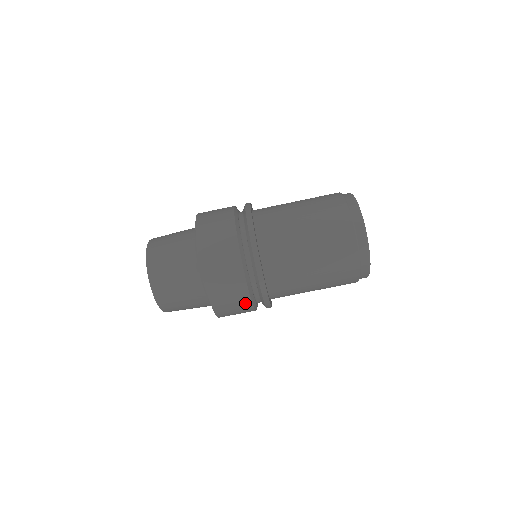
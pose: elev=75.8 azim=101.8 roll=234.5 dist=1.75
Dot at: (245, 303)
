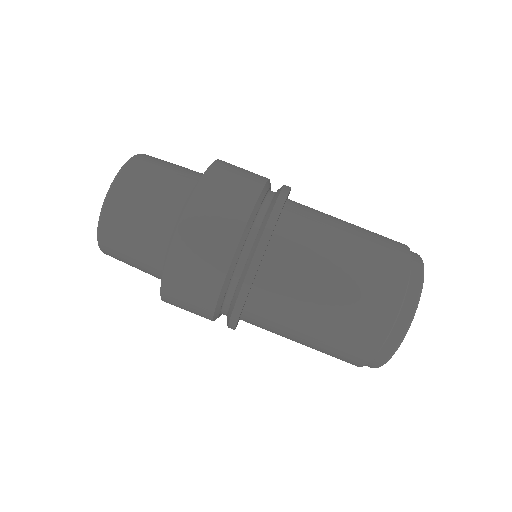
Dot at: occluded
